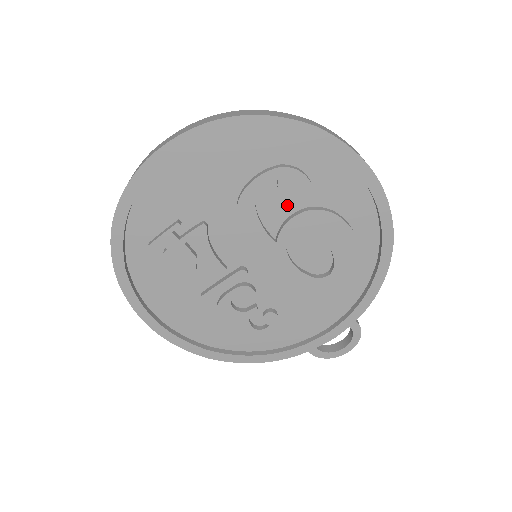
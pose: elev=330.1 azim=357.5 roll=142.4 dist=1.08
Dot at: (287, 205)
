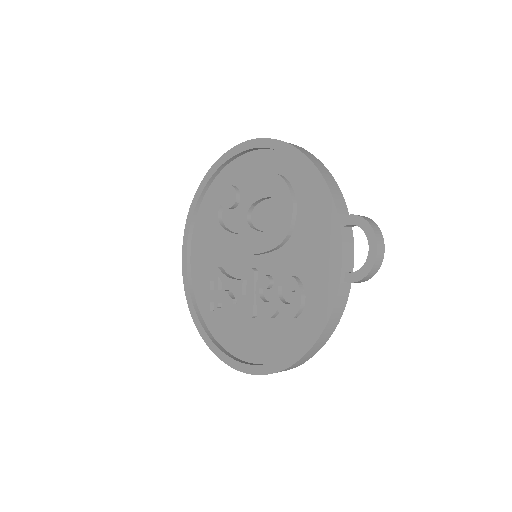
Dot at: (239, 210)
